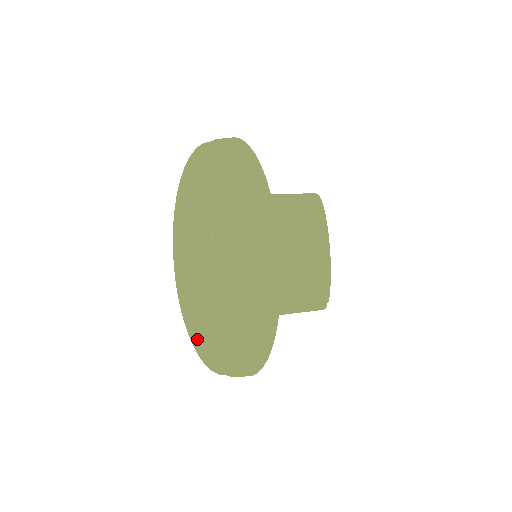
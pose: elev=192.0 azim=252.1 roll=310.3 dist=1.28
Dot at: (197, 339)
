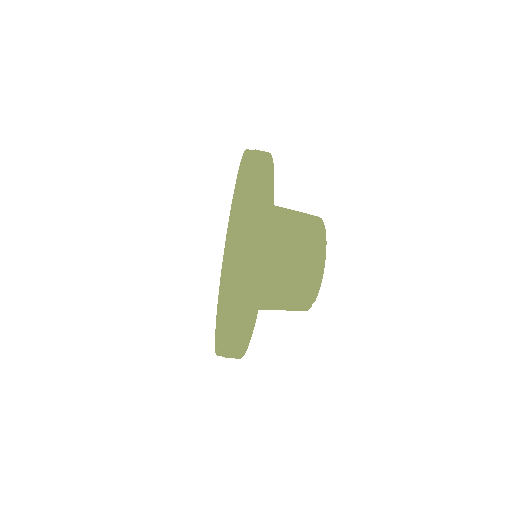
Dot at: (251, 219)
